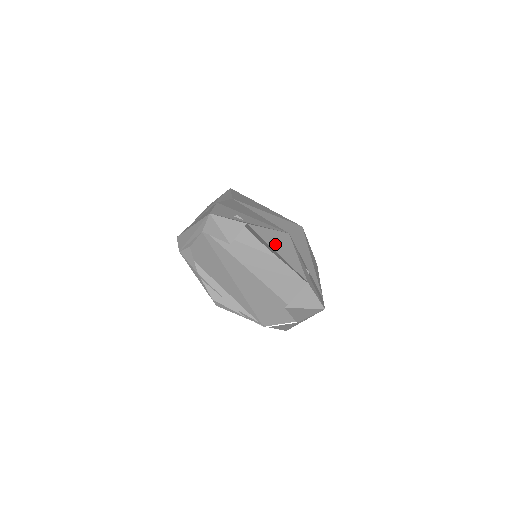
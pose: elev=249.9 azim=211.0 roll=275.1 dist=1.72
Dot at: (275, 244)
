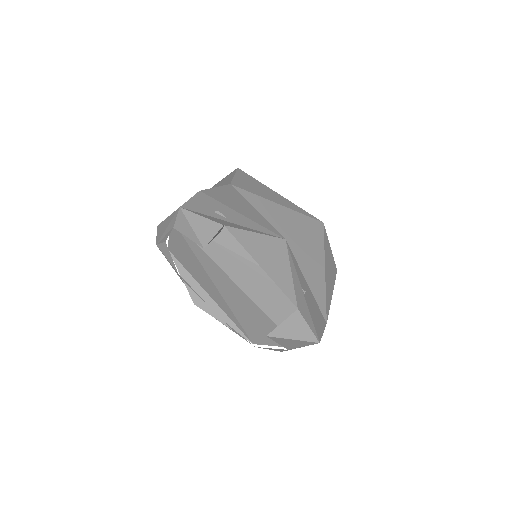
Dot at: (260, 254)
